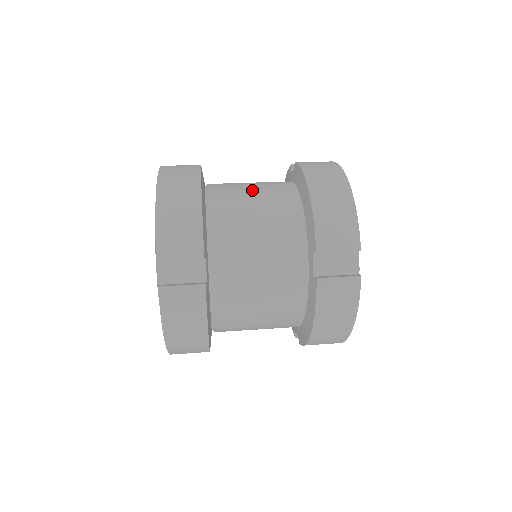
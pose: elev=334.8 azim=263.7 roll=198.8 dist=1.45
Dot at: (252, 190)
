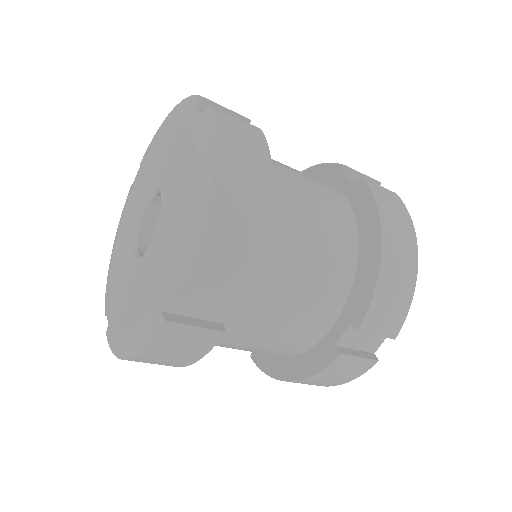
Dot at: occluded
